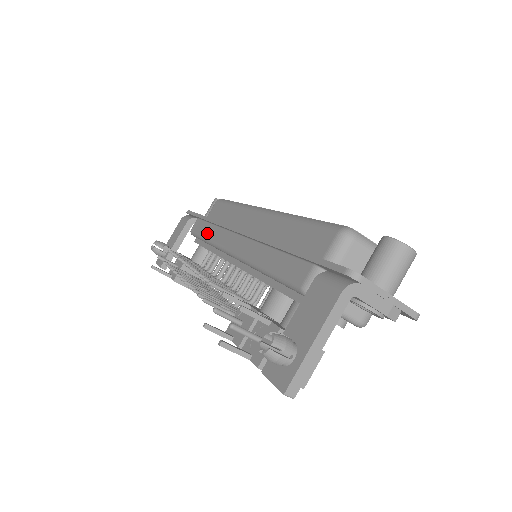
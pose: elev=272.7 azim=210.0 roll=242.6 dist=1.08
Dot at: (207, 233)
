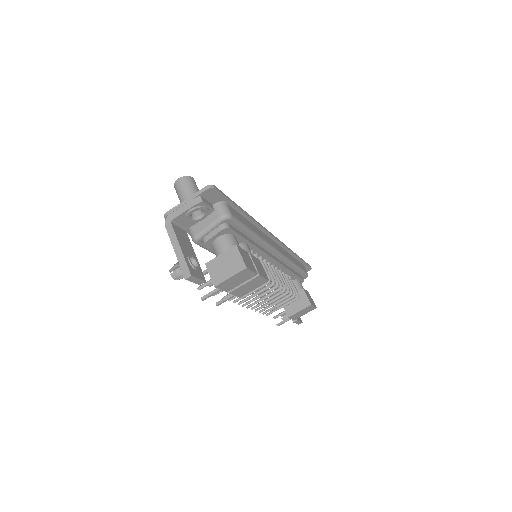
Dot at: occluded
